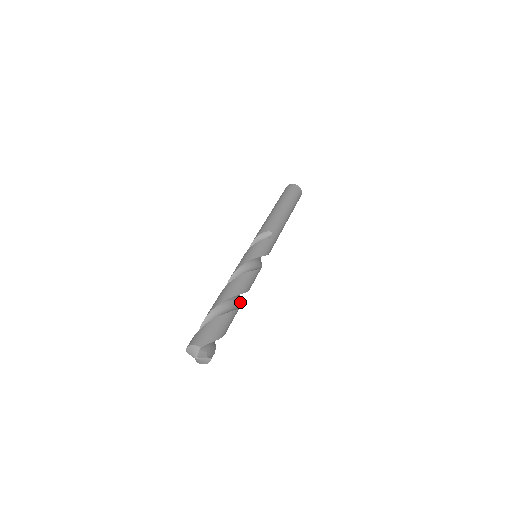
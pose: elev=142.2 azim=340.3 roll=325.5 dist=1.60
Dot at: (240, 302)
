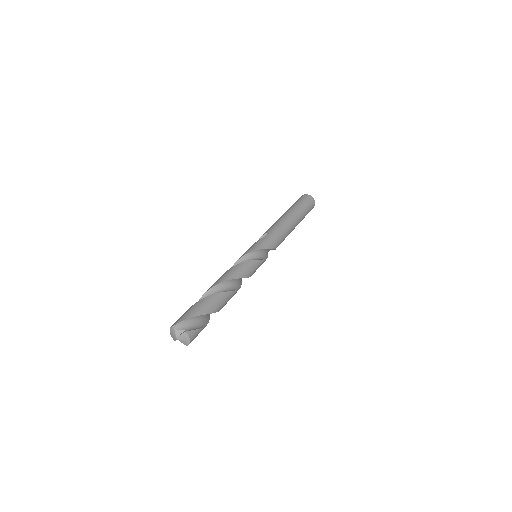
Dot at: (233, 290)
